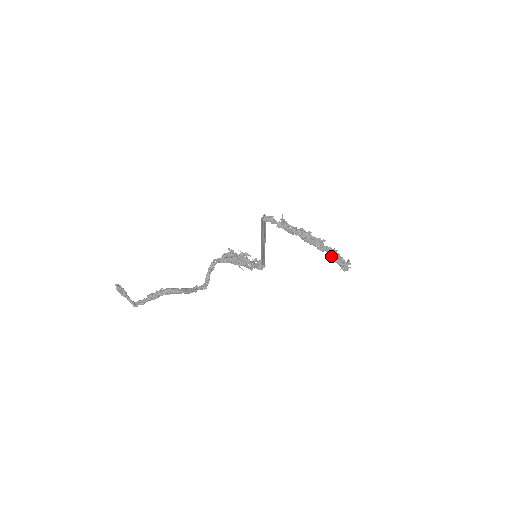
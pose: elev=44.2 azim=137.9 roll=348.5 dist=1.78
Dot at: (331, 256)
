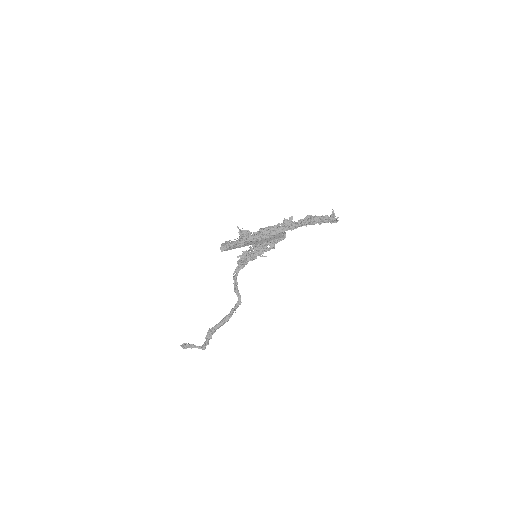
Dot at: (310, 224)
